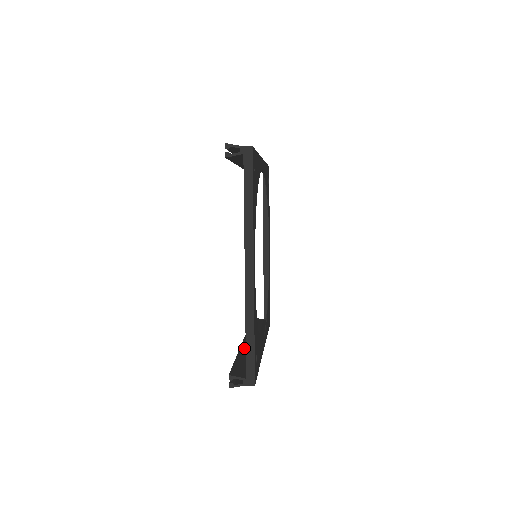
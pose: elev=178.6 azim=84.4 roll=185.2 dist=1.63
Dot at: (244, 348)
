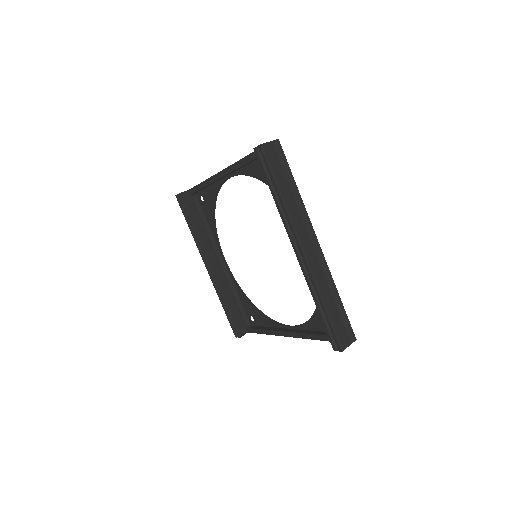
Dot at: (220, 284)
